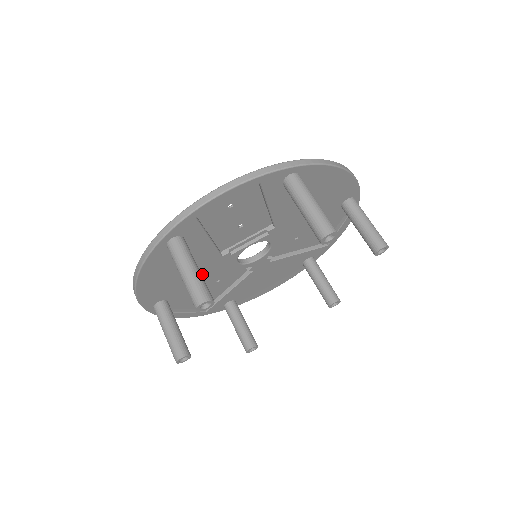
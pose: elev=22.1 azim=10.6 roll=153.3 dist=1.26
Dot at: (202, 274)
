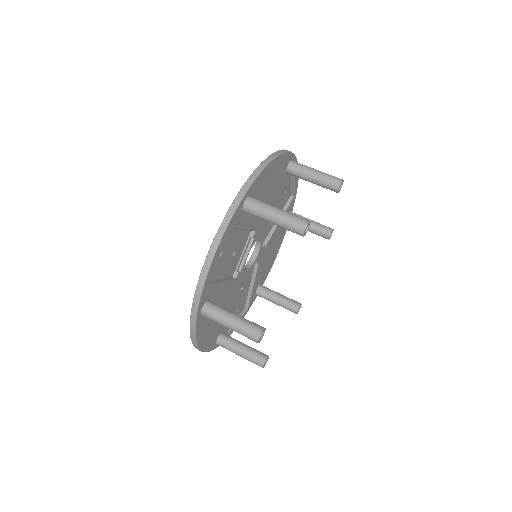
Dot at: (231, 299)
